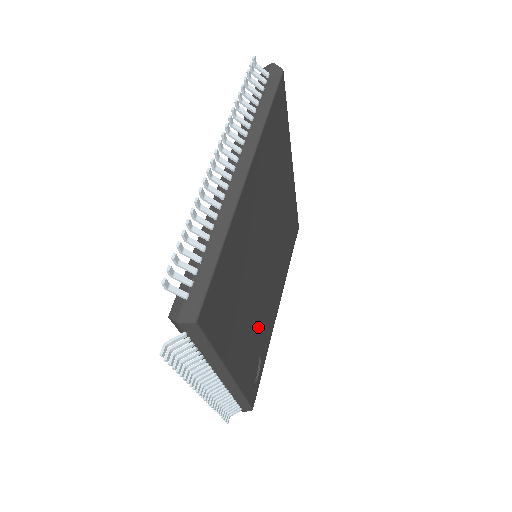
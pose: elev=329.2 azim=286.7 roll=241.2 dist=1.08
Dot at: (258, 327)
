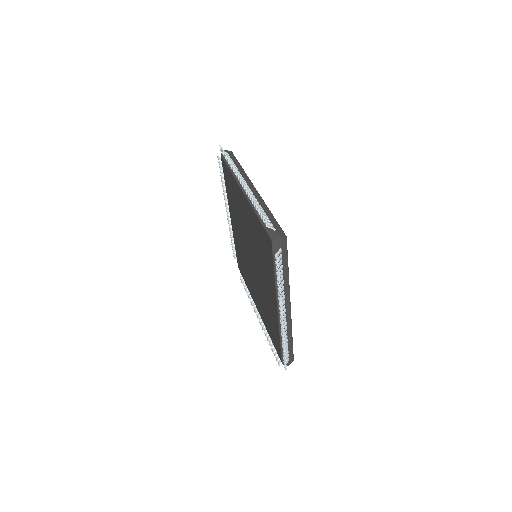
Dot at: occluded
